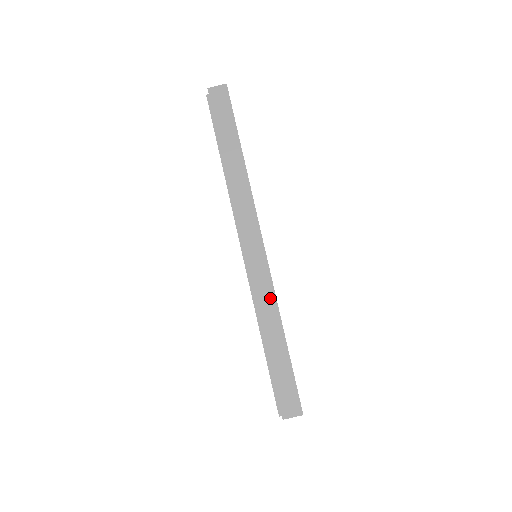
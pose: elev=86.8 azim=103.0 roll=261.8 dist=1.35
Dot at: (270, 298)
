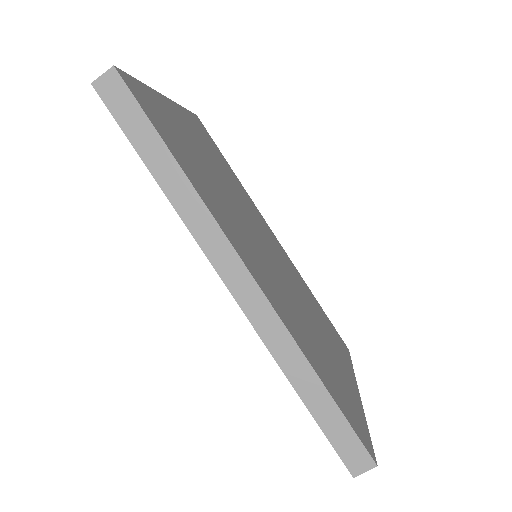
Dot at: (285, 341)
